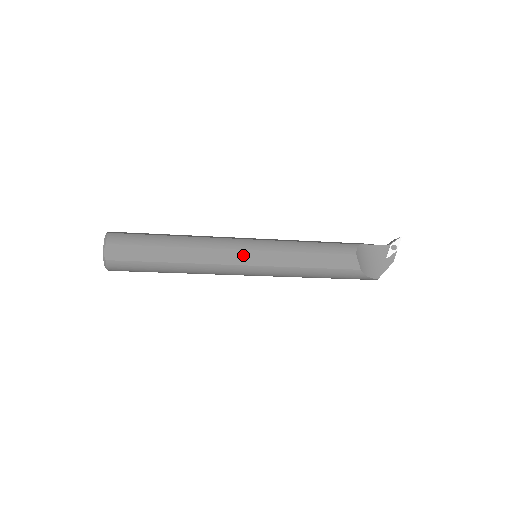
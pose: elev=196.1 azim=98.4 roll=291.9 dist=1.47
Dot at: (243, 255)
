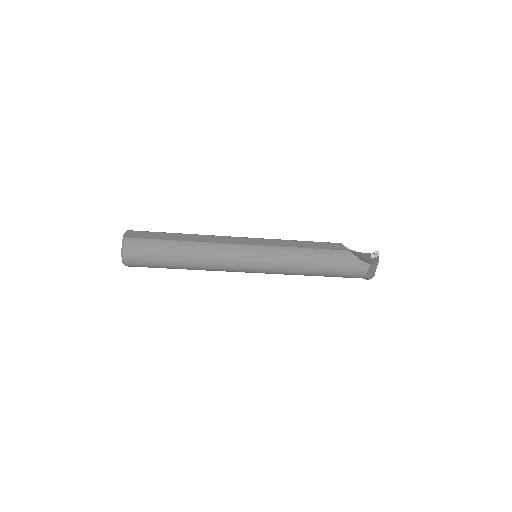
Dot at: (244, 240)
